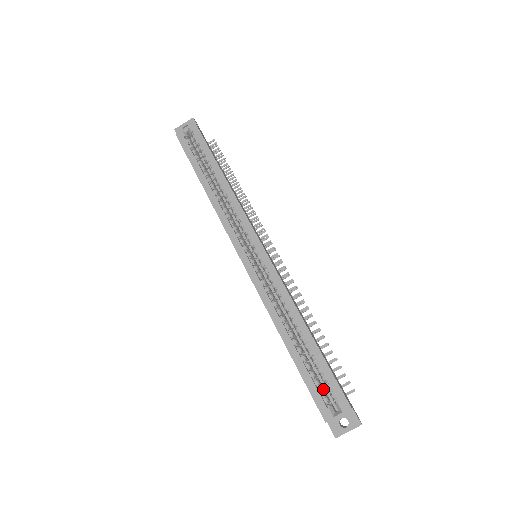
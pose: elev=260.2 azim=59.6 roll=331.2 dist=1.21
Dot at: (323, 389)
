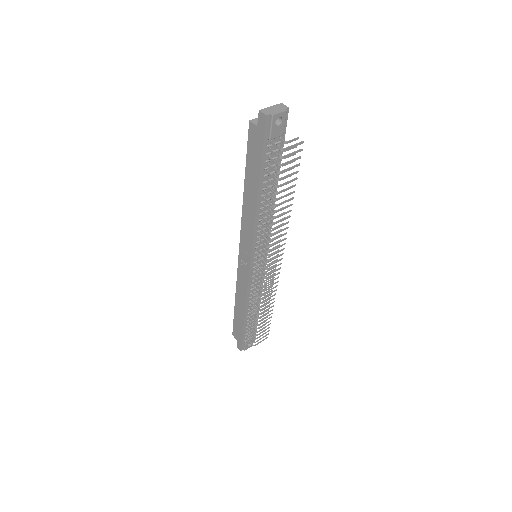
Dot at: occluded
